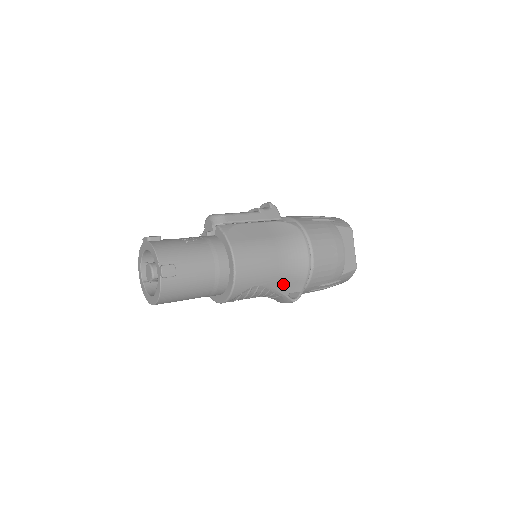
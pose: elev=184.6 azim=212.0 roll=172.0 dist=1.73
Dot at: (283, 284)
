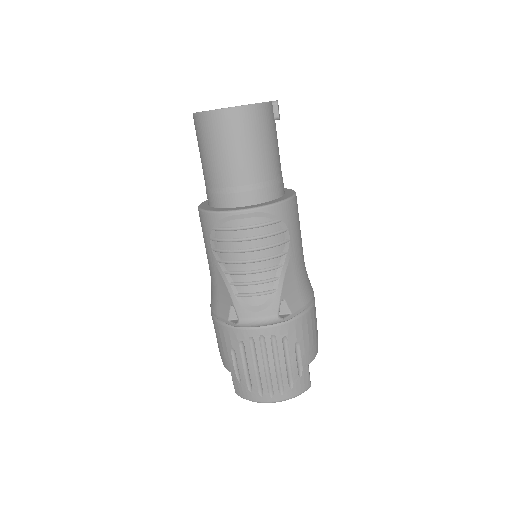
Dot at: (292, 279)
